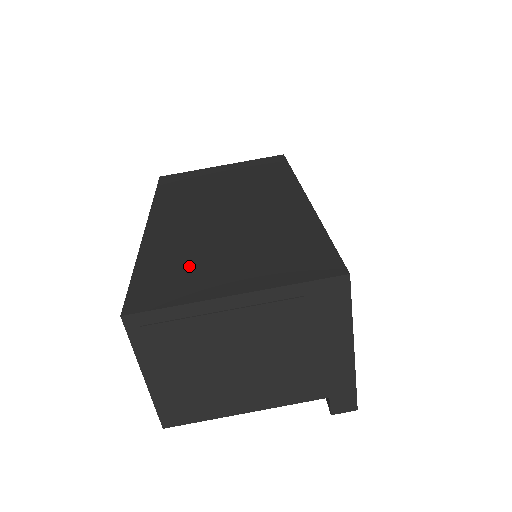
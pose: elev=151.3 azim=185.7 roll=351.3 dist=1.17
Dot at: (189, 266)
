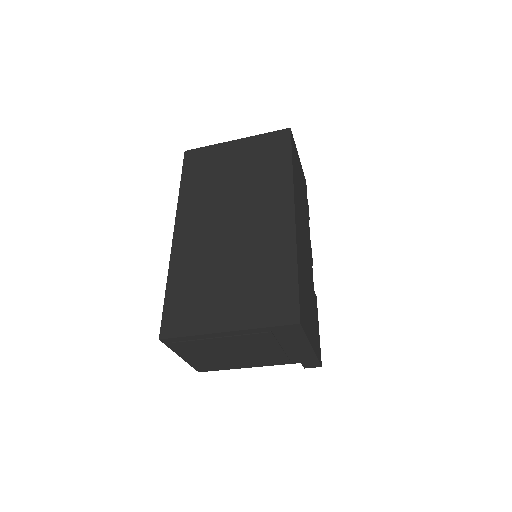
Dot at: (201, 293)
